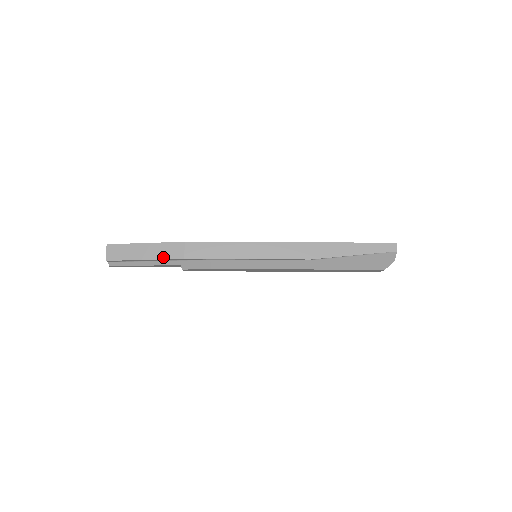
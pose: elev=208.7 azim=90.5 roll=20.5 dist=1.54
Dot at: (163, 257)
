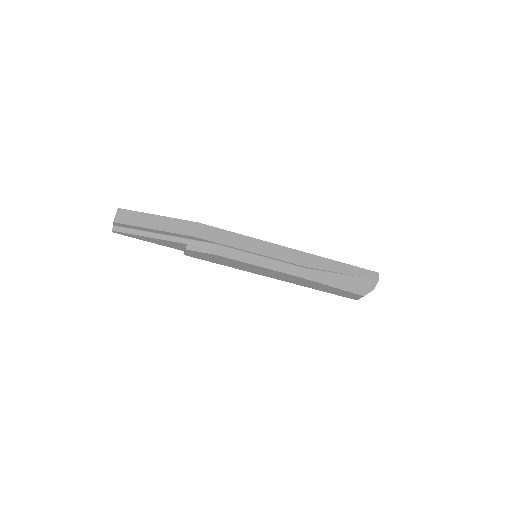
Dot at: (174, 231)
